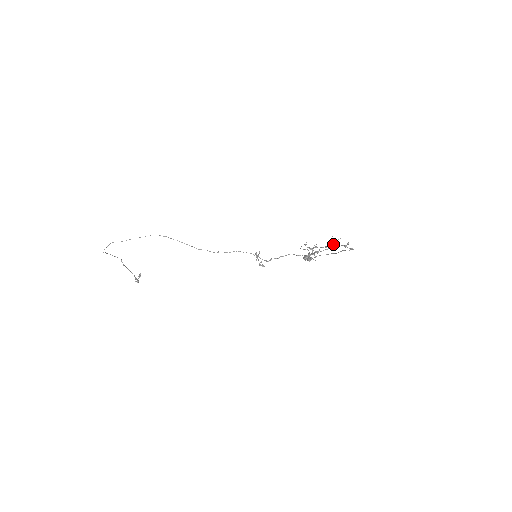
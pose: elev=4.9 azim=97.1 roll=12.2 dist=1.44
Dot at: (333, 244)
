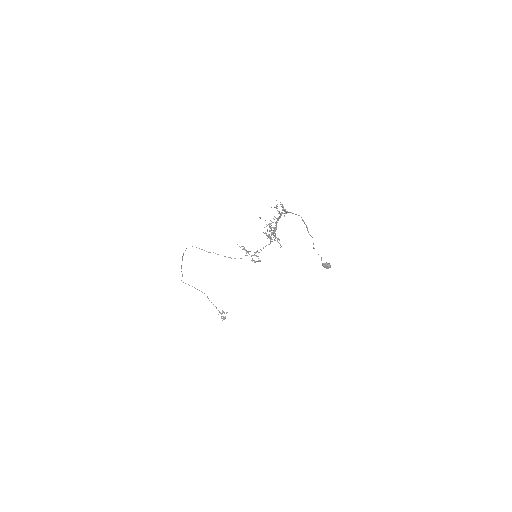
Dot at: (280, 214)
